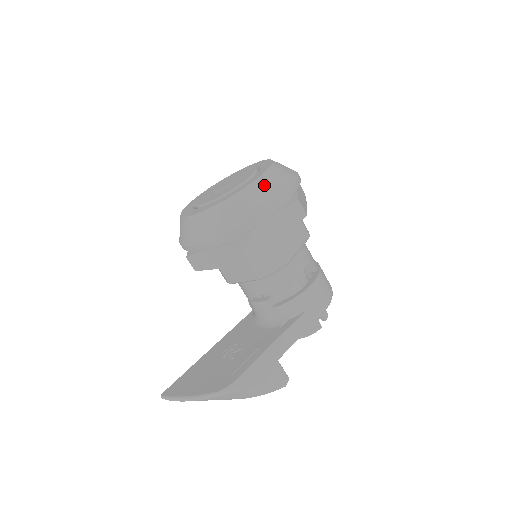
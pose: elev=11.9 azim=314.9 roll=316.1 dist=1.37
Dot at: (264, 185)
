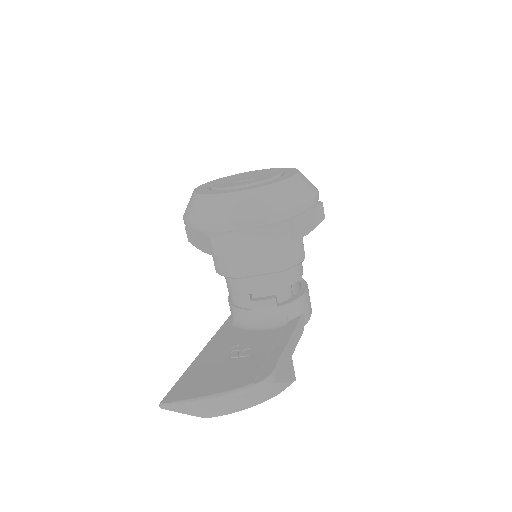
Dot at: (304, 179)
